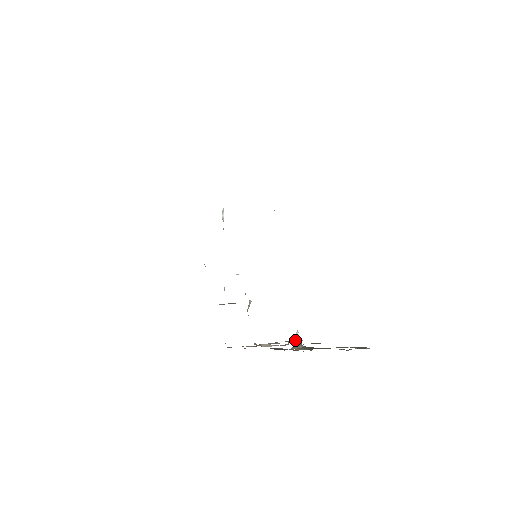
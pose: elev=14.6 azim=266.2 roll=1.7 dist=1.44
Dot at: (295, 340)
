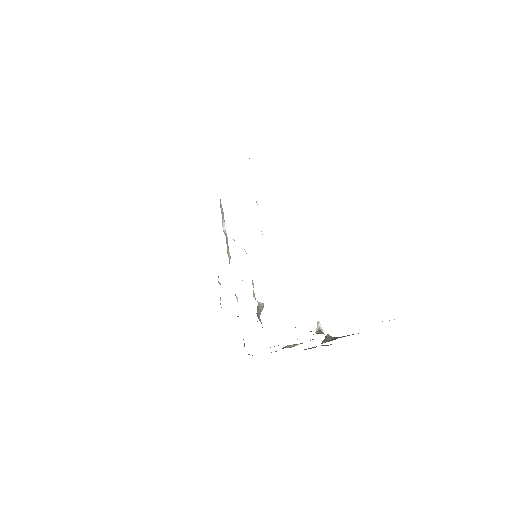
Dot at: (316, 332)
